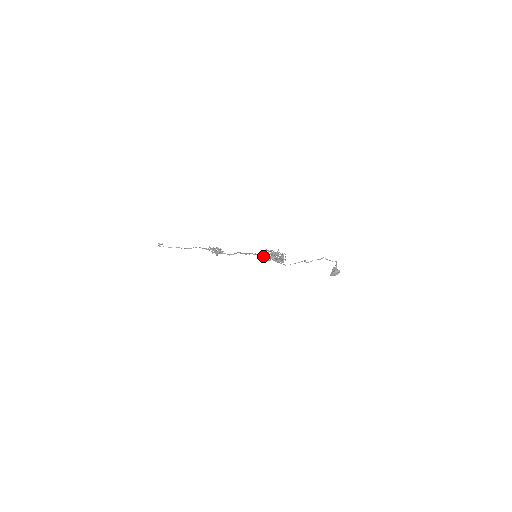
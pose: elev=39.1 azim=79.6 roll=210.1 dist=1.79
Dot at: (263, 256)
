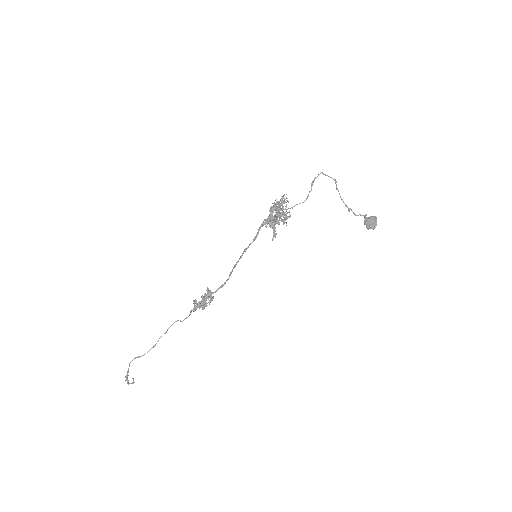
Dot at: occluded
